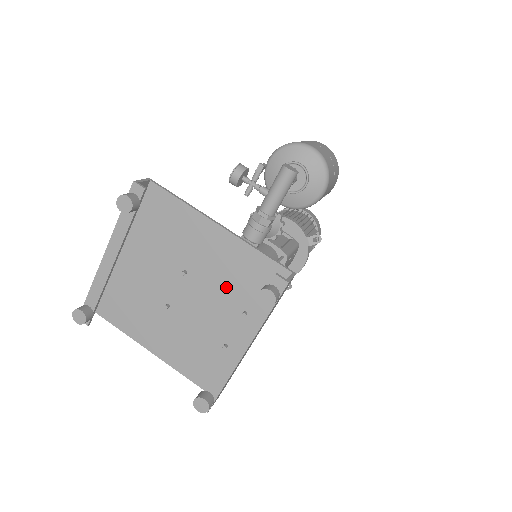
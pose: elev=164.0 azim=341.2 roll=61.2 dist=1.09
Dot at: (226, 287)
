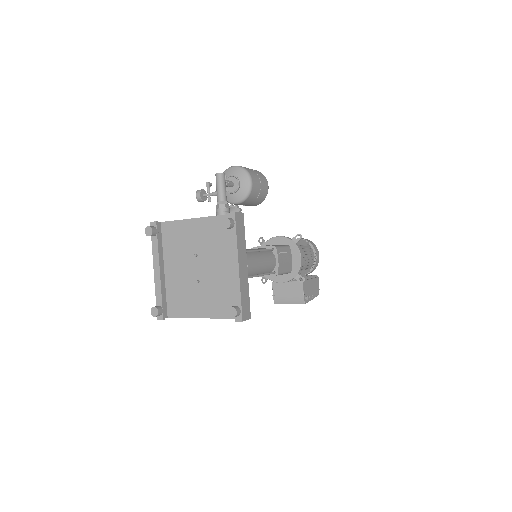
Dot at: (218, 247)
